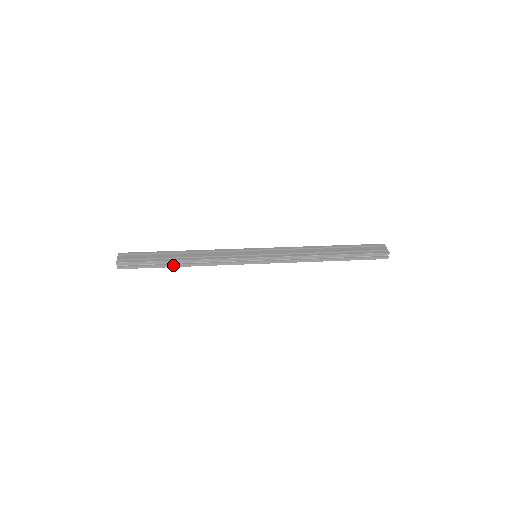
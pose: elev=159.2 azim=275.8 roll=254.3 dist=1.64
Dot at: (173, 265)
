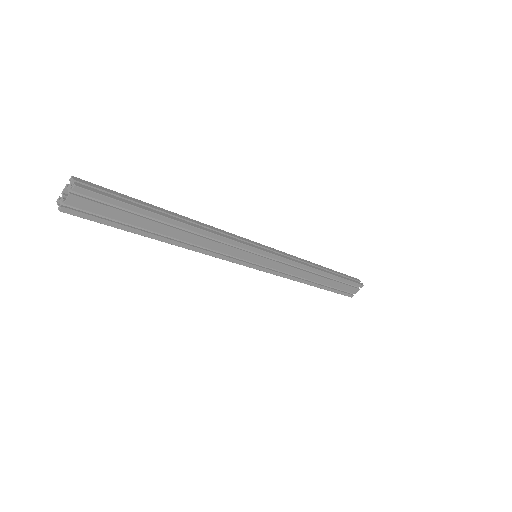
Dot at: (167, 215)
